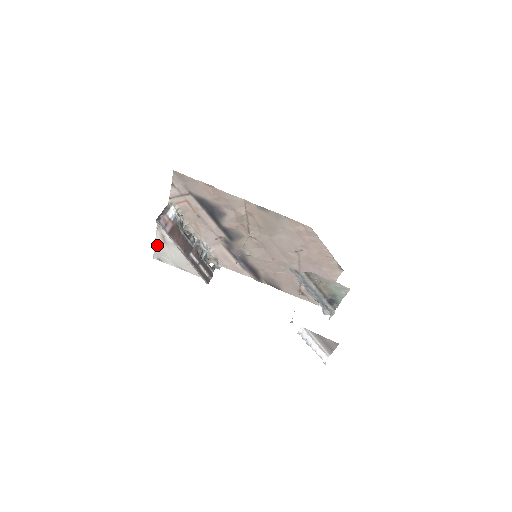
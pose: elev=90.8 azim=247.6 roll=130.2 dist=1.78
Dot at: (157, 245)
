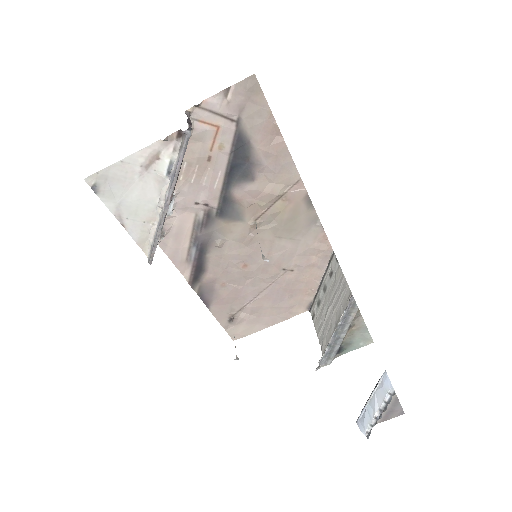
Dot at: (123, 163)
